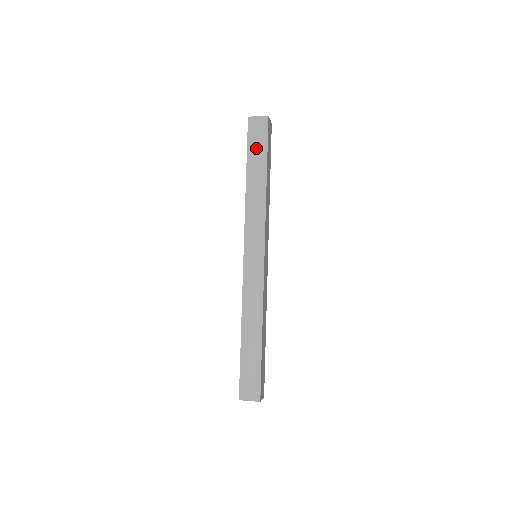
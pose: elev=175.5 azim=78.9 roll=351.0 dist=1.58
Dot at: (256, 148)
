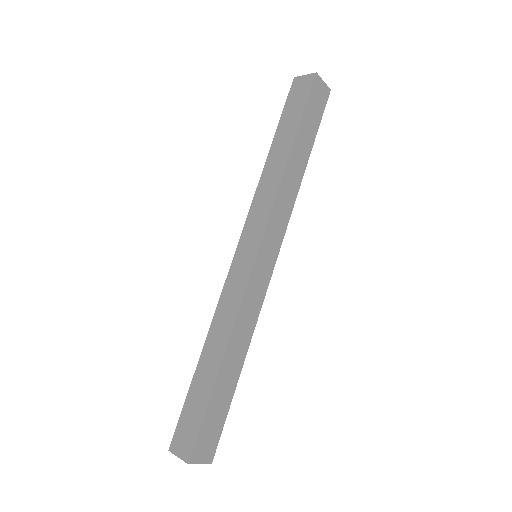
Dot at: (291, 114)
